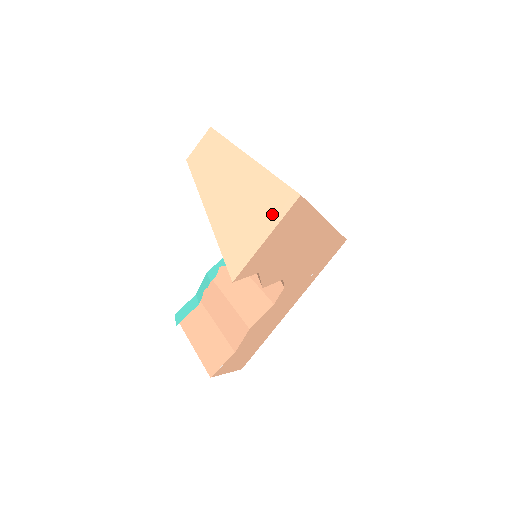
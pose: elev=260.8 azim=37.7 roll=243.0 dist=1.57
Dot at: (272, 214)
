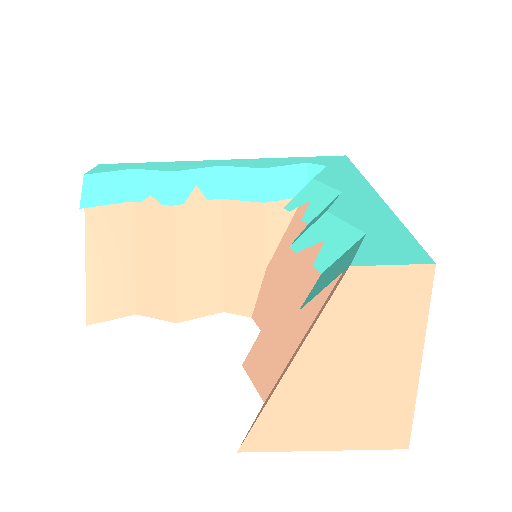
Dot at: (360, 437)
